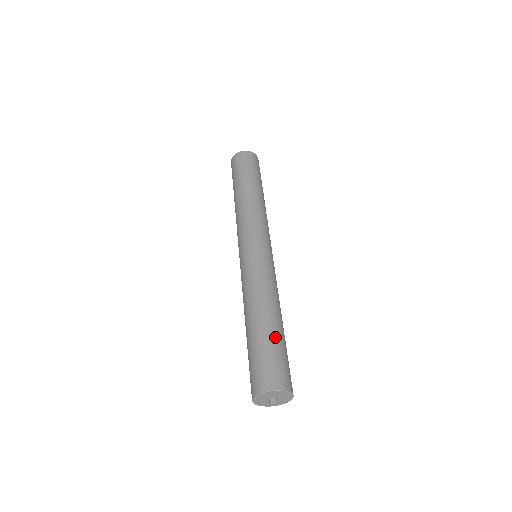
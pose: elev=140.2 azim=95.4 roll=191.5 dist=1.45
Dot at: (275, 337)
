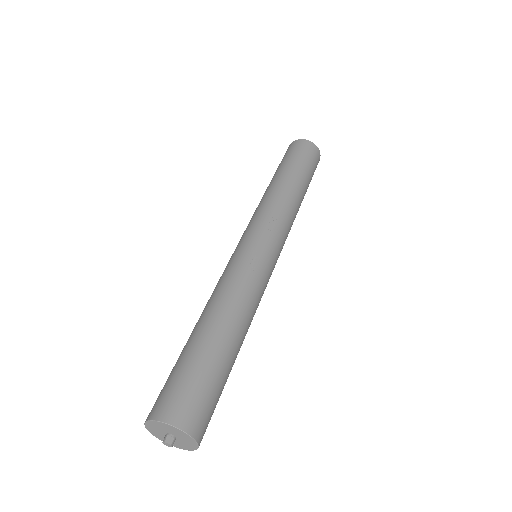
Dot at: (219, 360)
